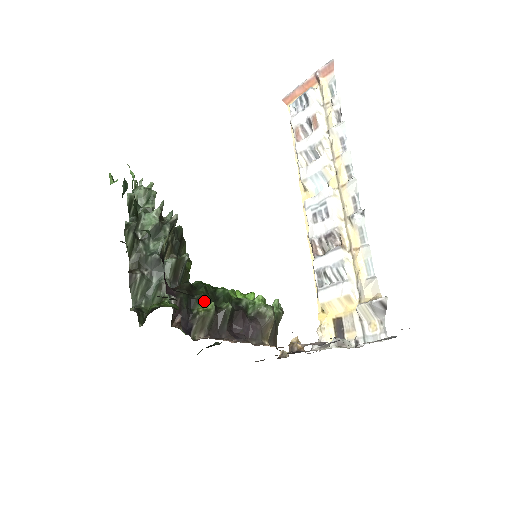
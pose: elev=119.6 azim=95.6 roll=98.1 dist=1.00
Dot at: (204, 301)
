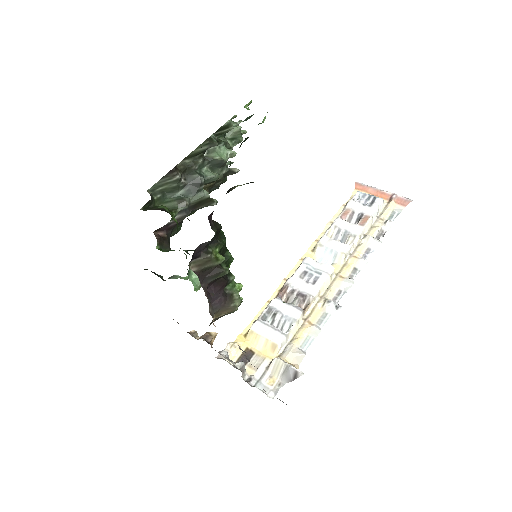
Dot at: (220, 250)
